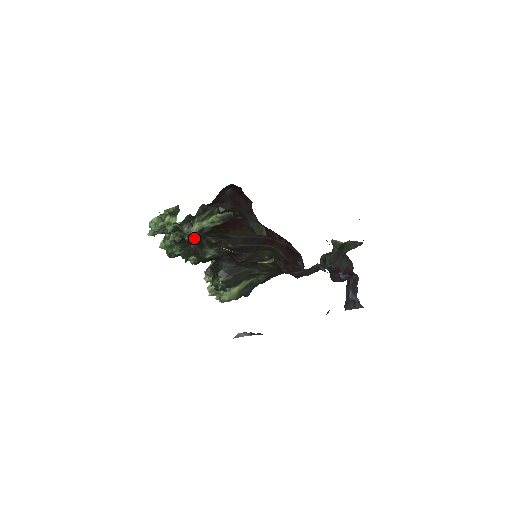
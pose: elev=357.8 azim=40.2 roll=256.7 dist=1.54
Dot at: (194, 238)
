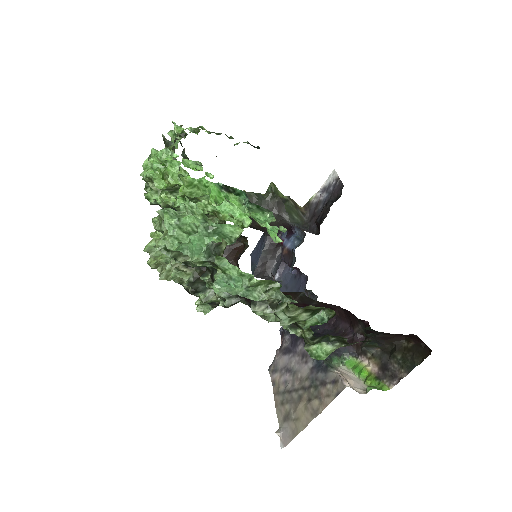
Dot at: (322, 359)
